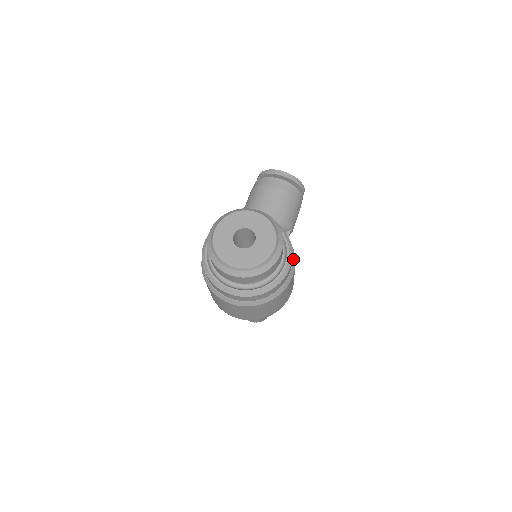
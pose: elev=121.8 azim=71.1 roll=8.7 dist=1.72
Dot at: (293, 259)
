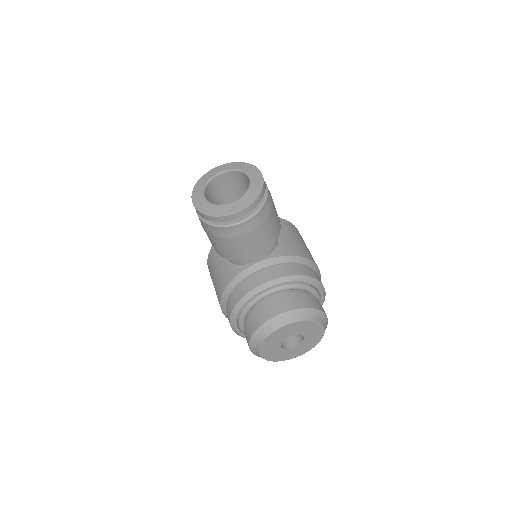
Dot at: (314, 269)
